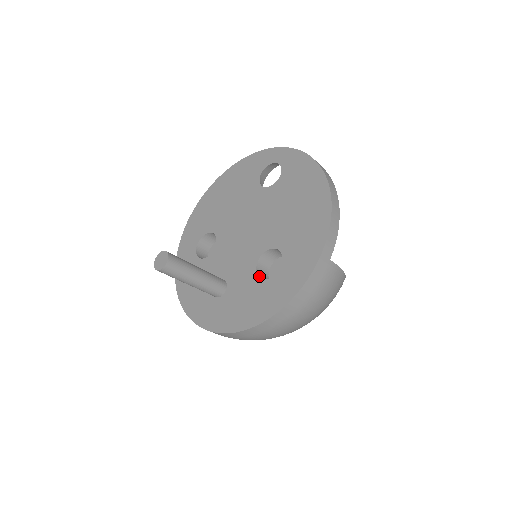
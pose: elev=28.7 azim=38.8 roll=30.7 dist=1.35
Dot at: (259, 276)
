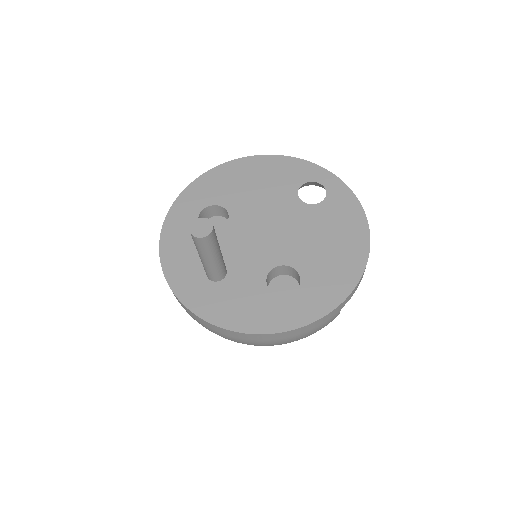
Dot at: occluded
